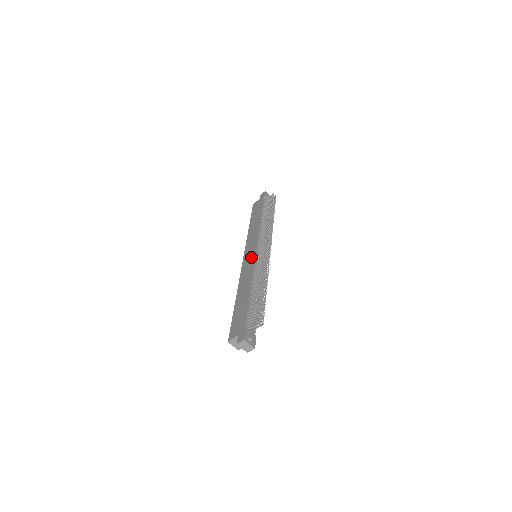
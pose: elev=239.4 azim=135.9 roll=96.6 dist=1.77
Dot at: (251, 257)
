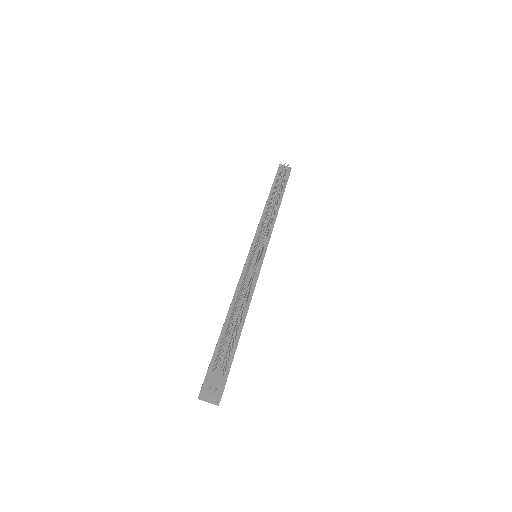
Dot at: occluded
